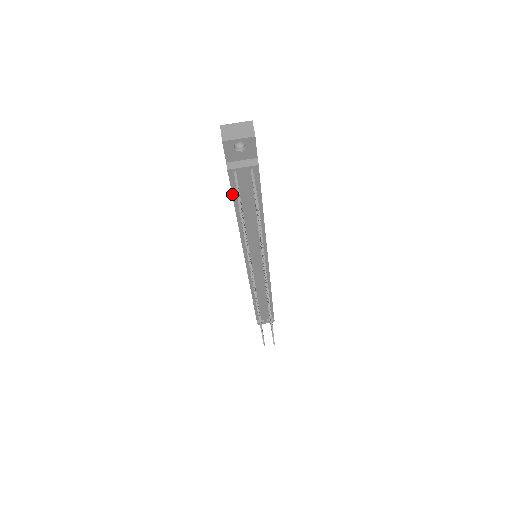
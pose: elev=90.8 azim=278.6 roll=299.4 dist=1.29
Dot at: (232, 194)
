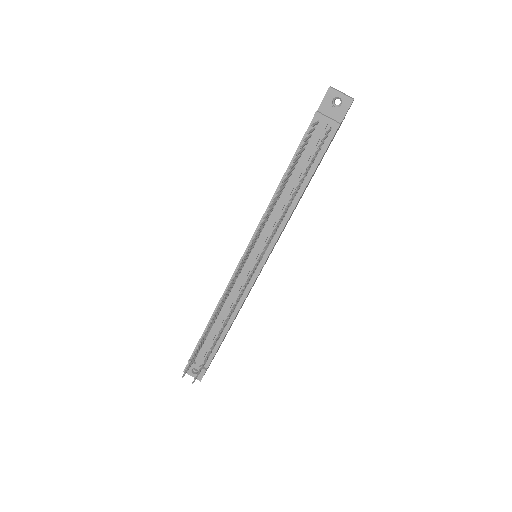
Dot at: (299, 146)
